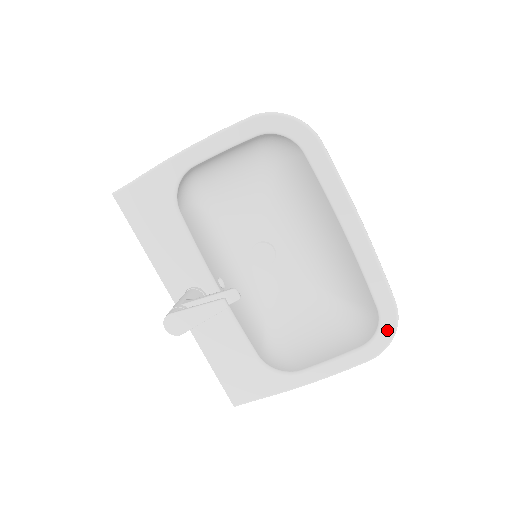
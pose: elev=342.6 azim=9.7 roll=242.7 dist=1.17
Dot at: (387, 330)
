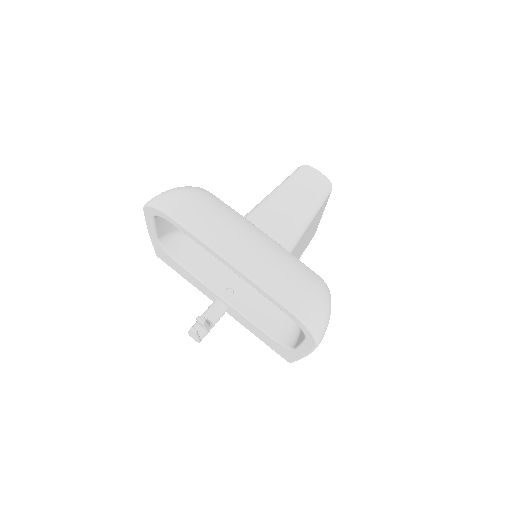
Dot at: (304, 329)
